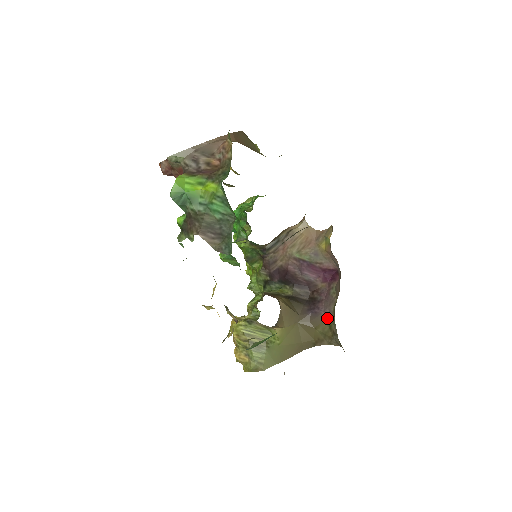
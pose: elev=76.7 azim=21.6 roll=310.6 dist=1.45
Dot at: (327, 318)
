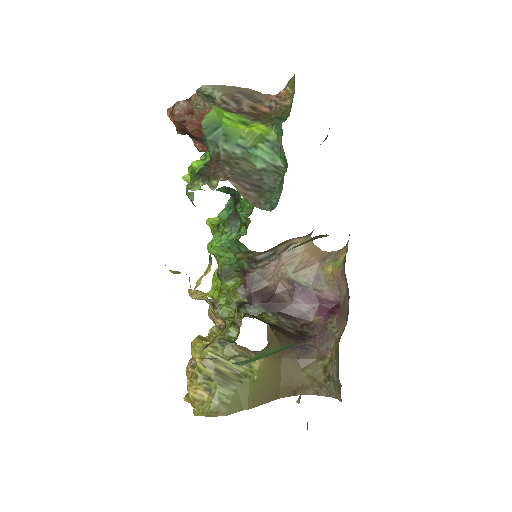
Dot at: (322, 357)
